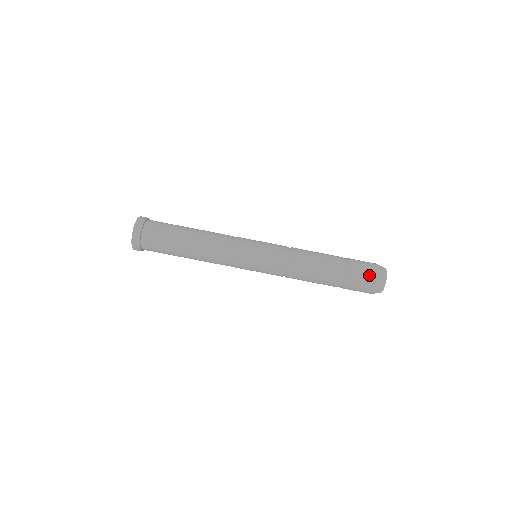
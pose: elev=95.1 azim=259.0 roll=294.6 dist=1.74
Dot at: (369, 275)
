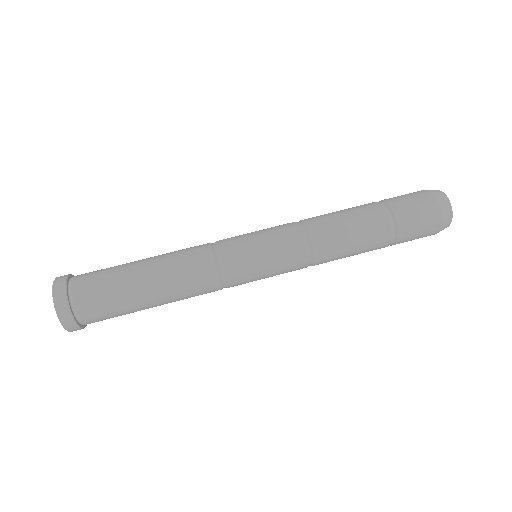
Dot at: (417, 194)
